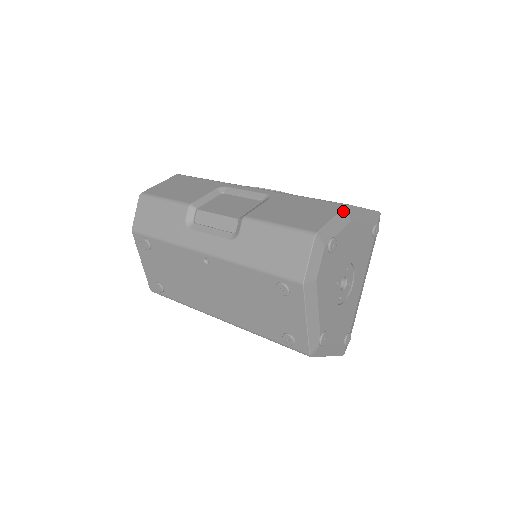
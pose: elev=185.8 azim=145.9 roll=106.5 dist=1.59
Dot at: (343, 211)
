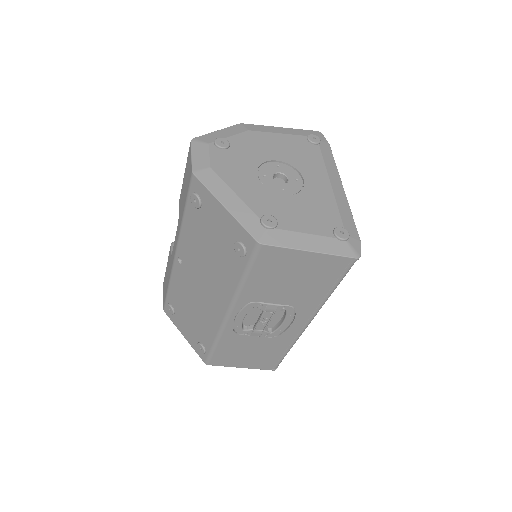
Dot at: (233, 127)
